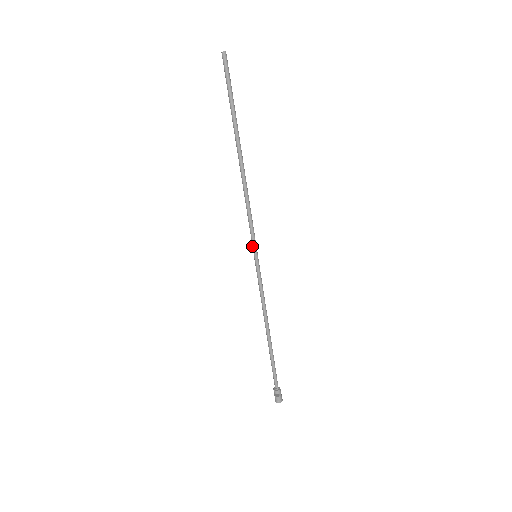
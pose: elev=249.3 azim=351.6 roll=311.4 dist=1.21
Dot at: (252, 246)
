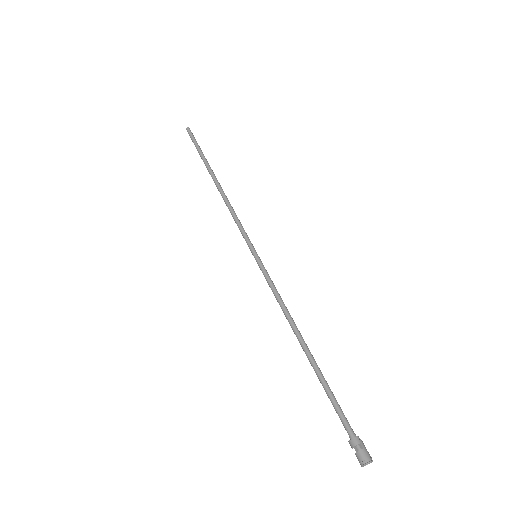
Dot at: occluded
